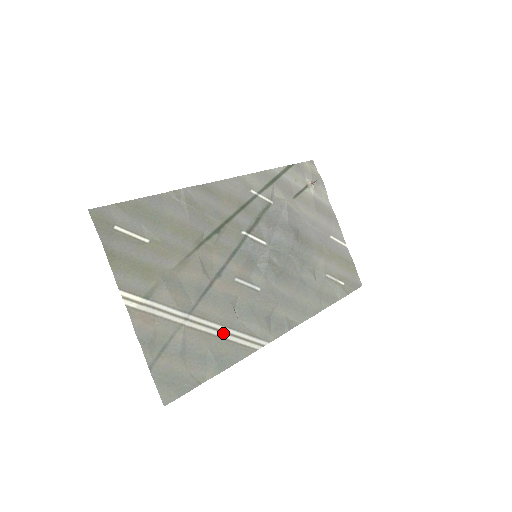
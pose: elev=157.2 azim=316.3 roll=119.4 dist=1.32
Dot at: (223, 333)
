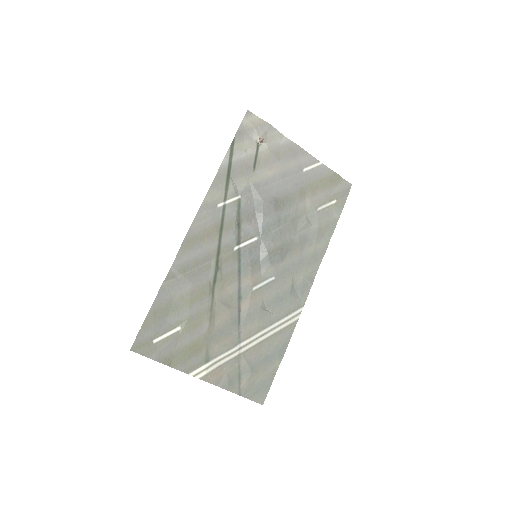
Dot at: (269, 332)
